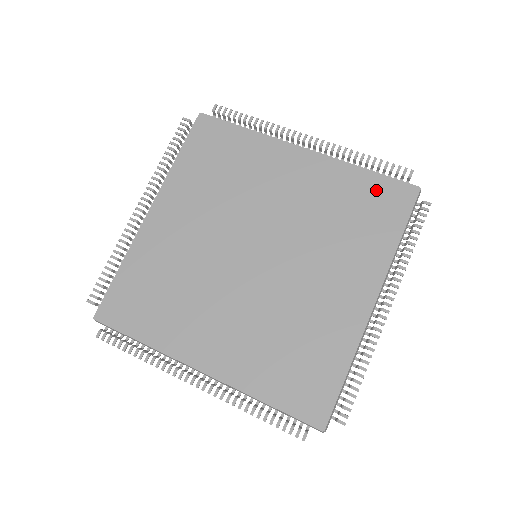
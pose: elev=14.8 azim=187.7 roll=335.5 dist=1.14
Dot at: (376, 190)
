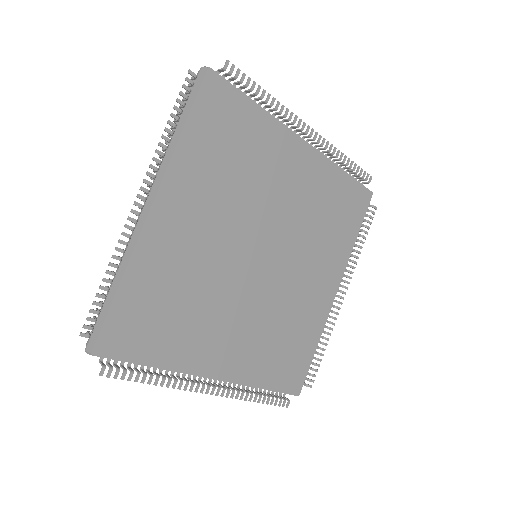
Dot at: (349, 193)
